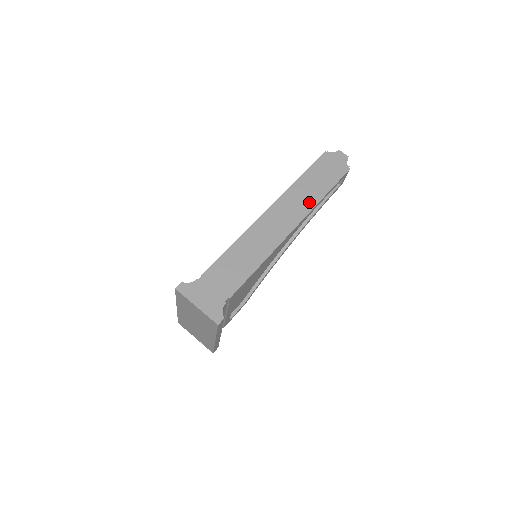
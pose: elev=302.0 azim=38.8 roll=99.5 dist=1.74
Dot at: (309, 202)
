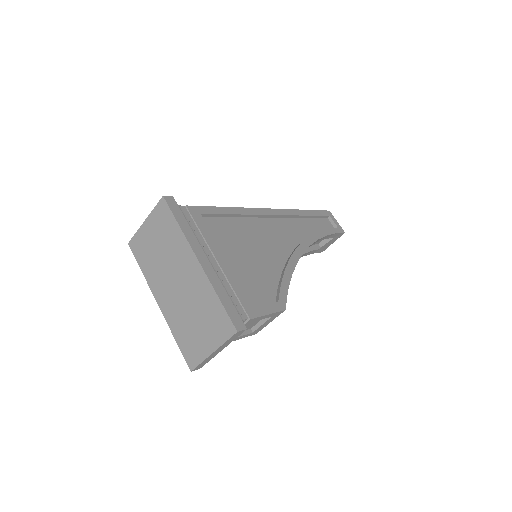
Dot at: occluded
